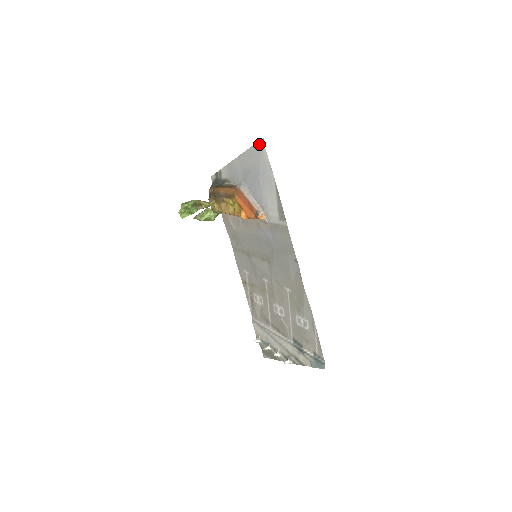
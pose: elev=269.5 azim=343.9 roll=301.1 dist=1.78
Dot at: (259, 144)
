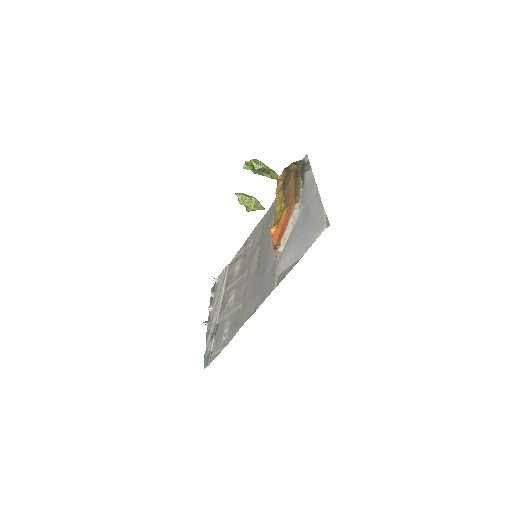
Dot at: (325, 221)
